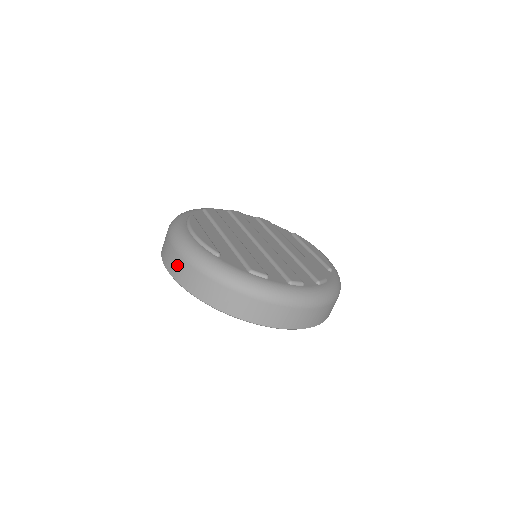
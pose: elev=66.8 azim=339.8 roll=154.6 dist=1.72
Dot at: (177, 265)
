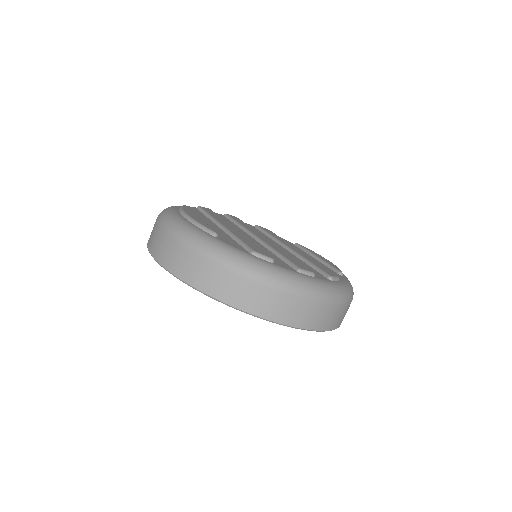
Dot at: (166, 248)
